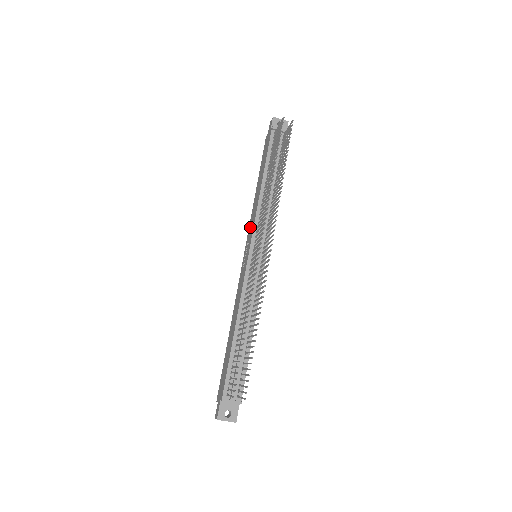
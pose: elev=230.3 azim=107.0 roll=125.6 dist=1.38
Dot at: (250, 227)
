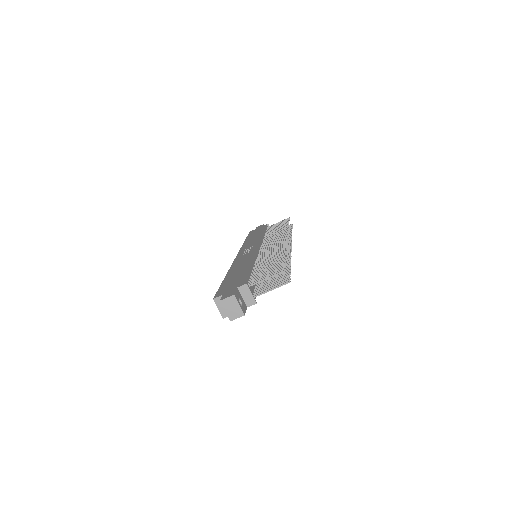
Dot at: (247, 246)
